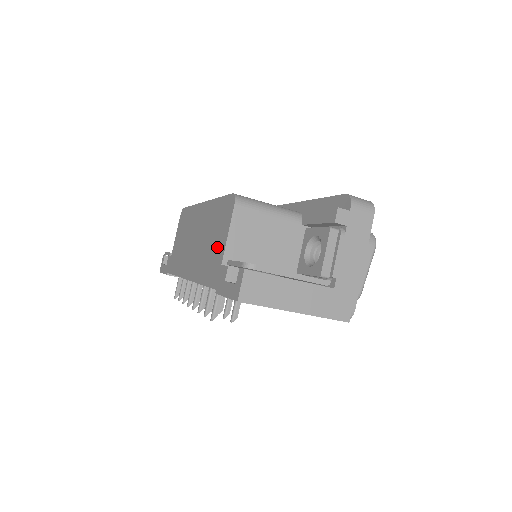
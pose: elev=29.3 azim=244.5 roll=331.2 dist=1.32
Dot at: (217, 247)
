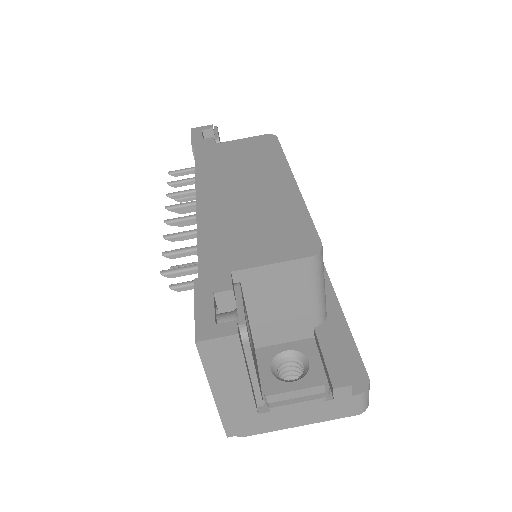
Dot at: (250, 248)
